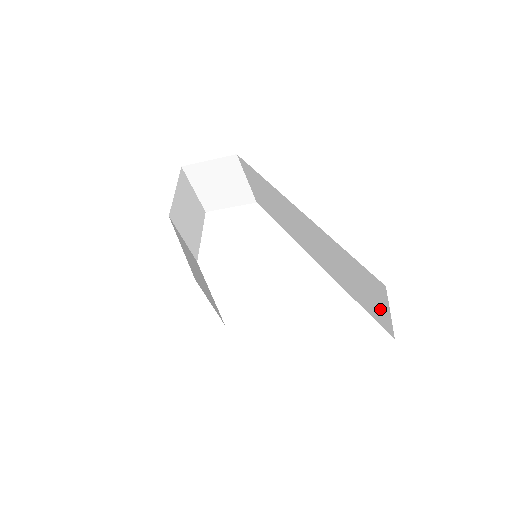
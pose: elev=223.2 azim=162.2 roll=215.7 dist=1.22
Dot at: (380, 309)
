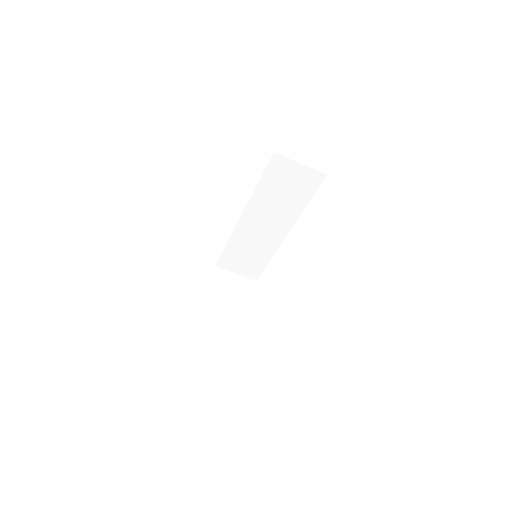
Dot at: (301, 173)
